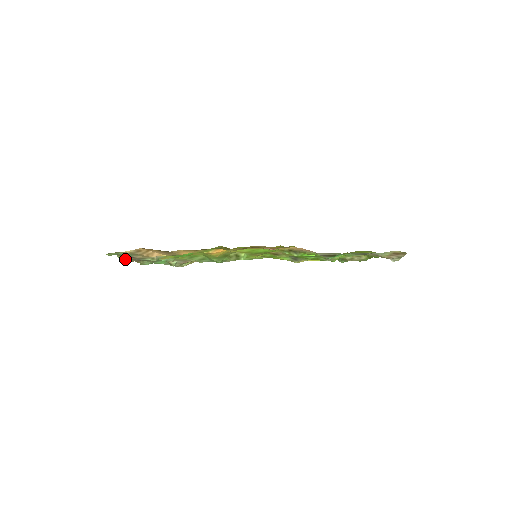
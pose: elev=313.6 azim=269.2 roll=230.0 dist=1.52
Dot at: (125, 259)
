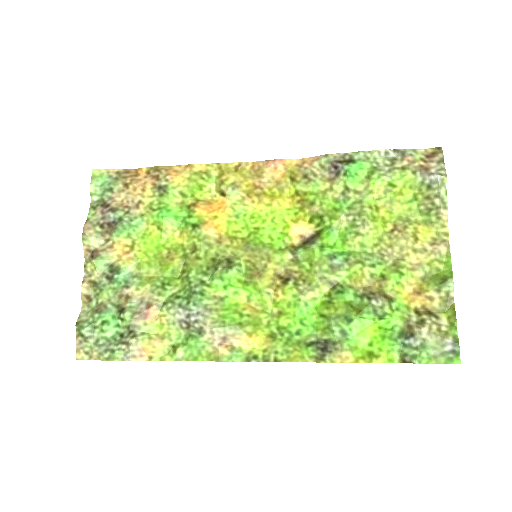
Dot at: (93, 220)
